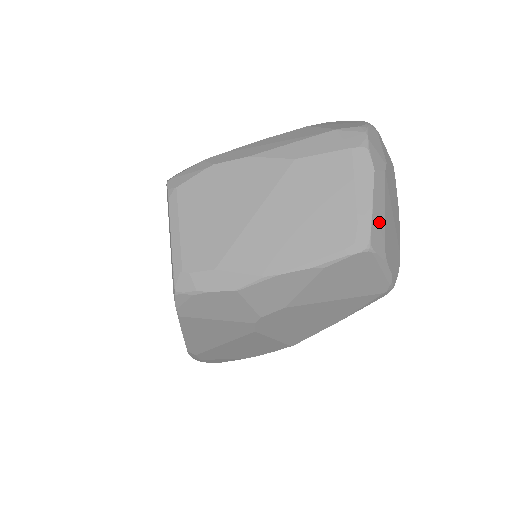
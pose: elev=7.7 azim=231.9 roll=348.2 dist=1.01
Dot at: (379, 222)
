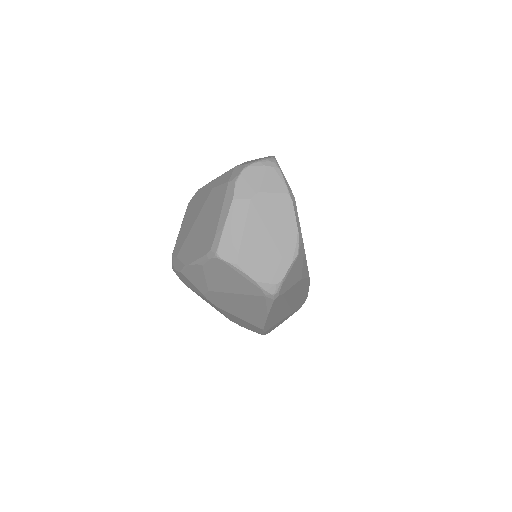
Dot at: (232, 238)
